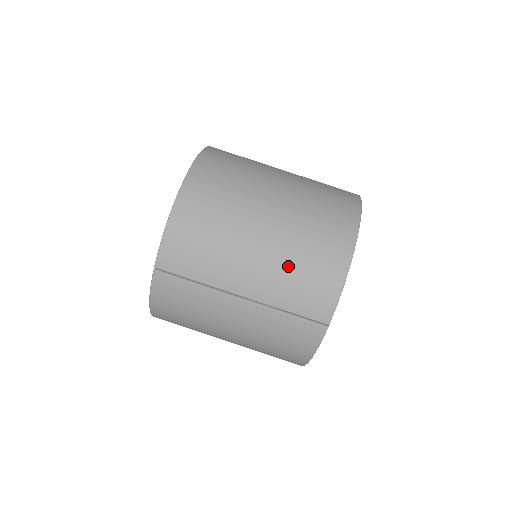
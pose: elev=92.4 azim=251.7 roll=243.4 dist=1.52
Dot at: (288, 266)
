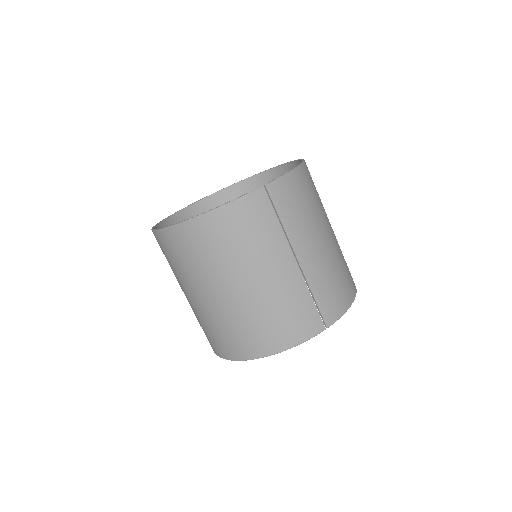
Dot at: (332, 268)
